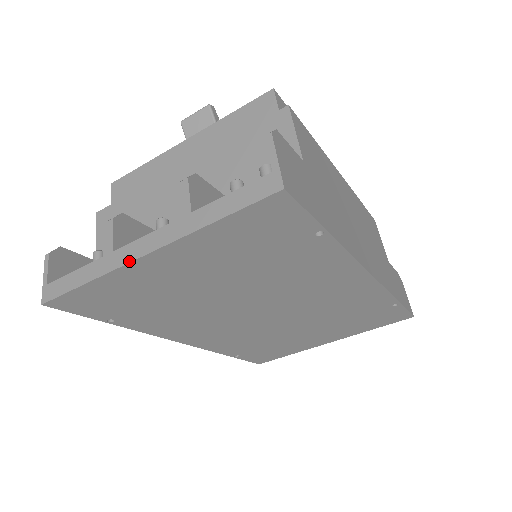
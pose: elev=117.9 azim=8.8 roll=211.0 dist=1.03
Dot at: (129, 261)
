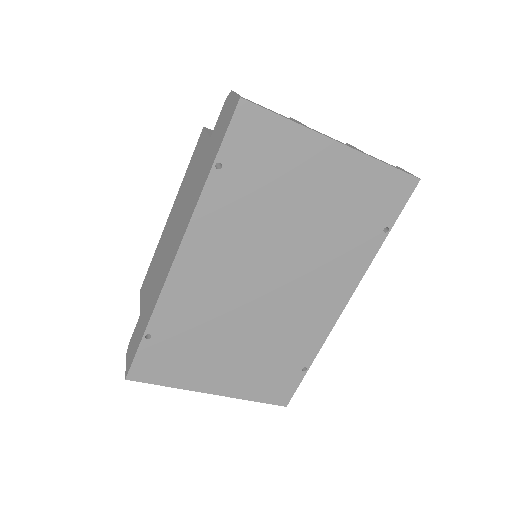
Dot at: (326, 136)
